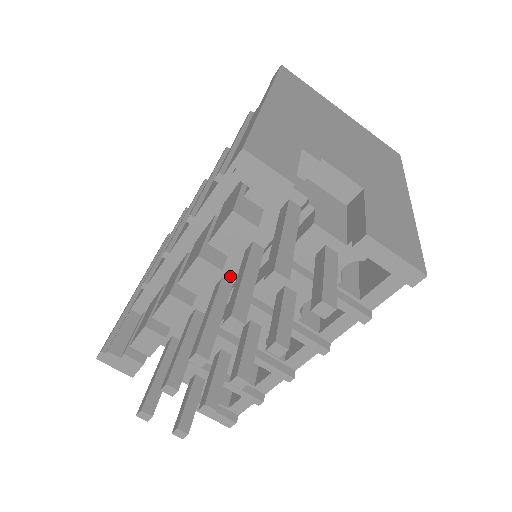
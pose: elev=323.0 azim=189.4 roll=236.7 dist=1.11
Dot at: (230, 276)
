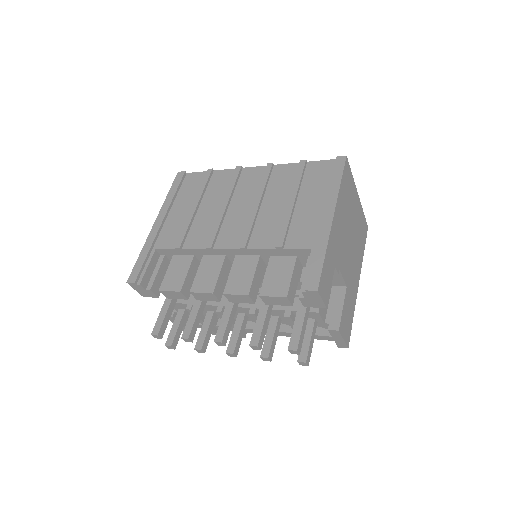
Dot at: occluded
